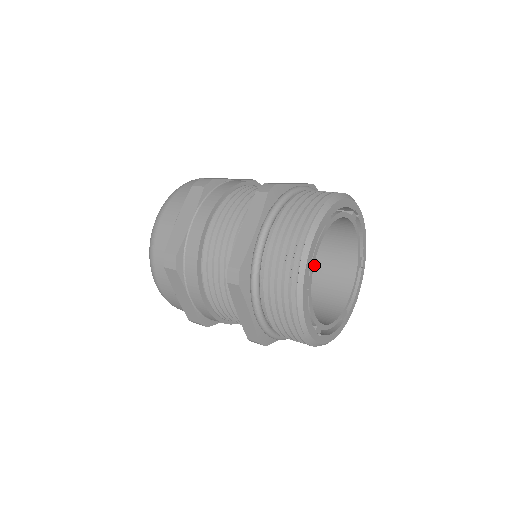
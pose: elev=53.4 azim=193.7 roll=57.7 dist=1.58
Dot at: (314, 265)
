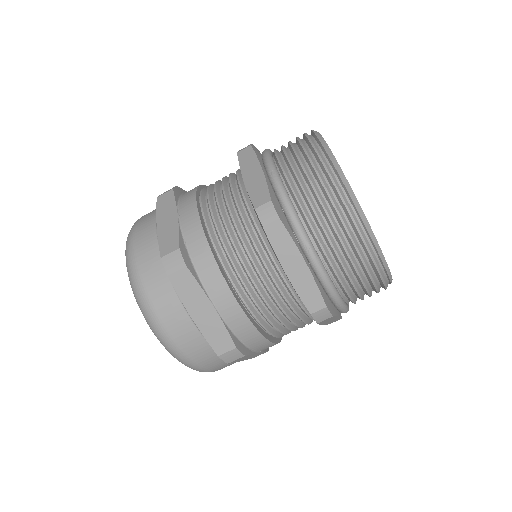
Dot at: occluded
